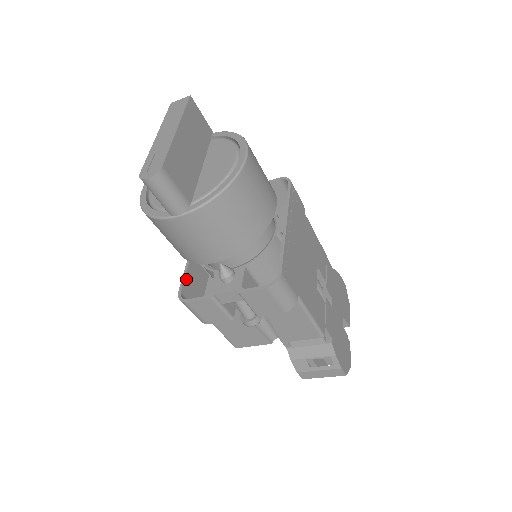
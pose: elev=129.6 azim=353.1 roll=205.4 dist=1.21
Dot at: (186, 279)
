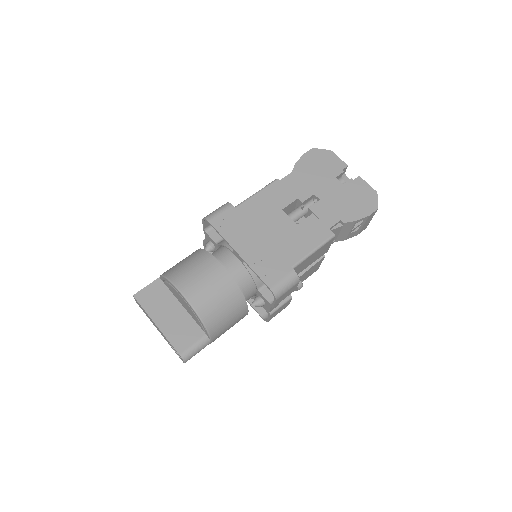
Dot at: occluded
